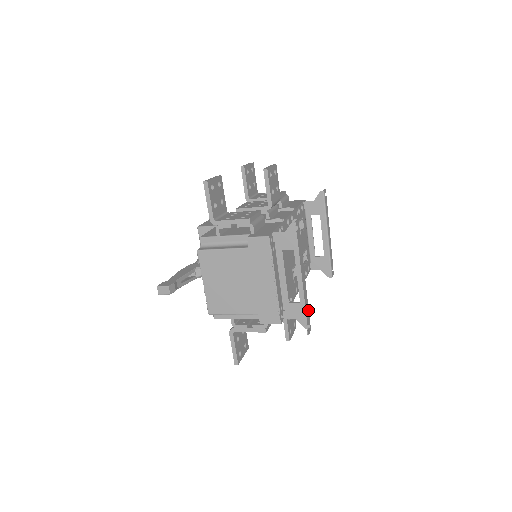
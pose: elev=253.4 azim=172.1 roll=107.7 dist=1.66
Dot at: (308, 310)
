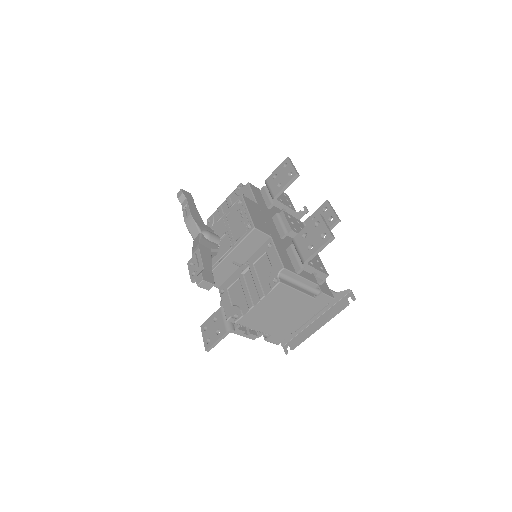
Dot at: (296, 338)
